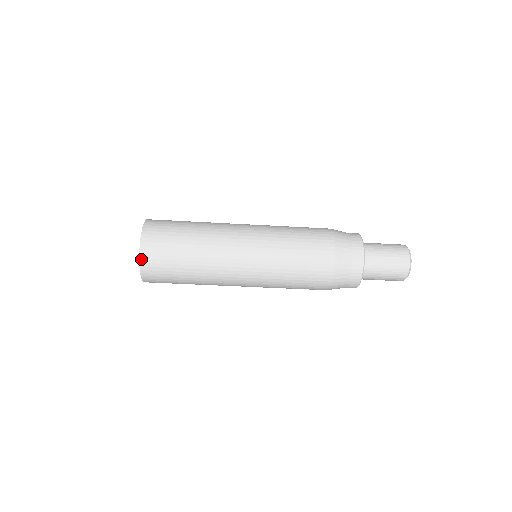
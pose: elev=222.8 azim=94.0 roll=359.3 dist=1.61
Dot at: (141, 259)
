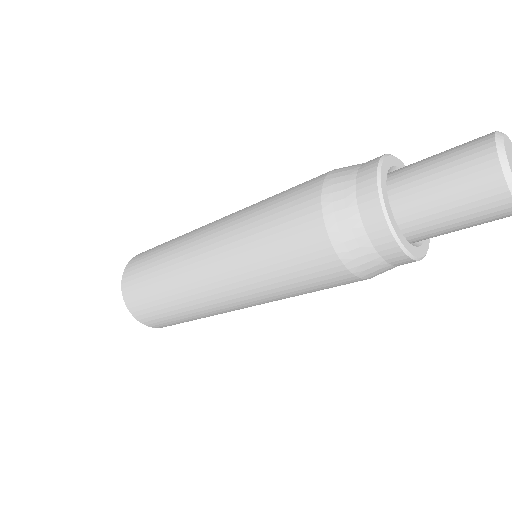
Dot at: occluded
